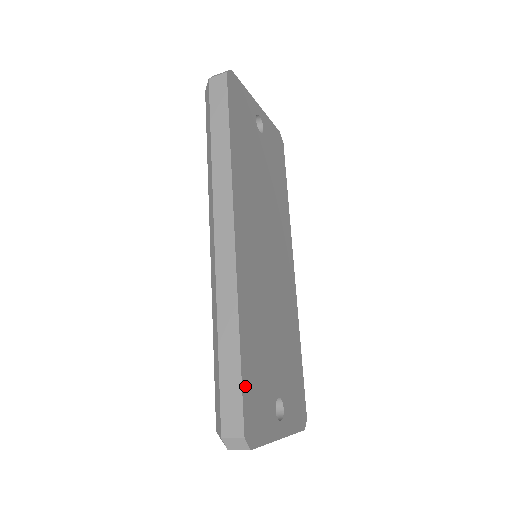
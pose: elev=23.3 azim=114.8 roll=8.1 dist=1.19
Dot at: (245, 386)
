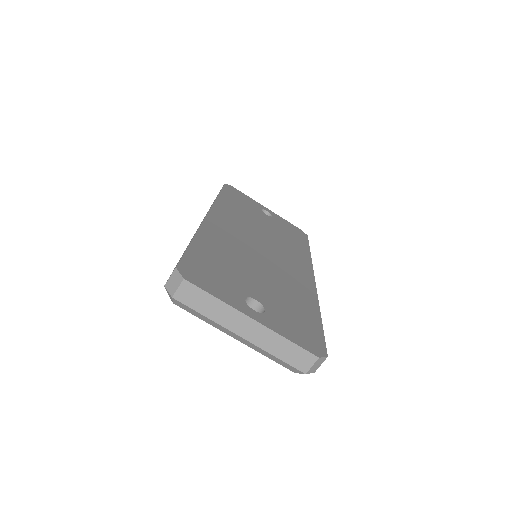
Dot at: (191, 255)
